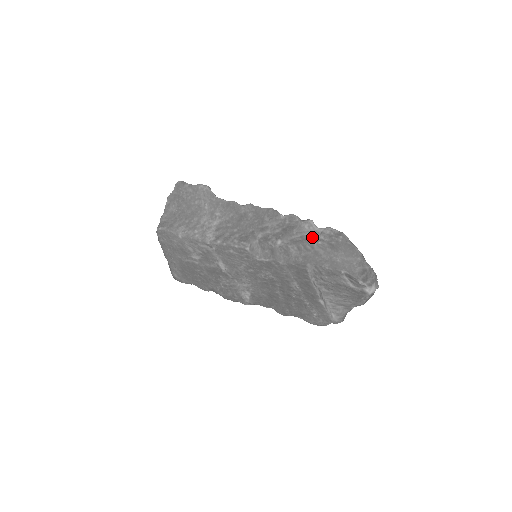
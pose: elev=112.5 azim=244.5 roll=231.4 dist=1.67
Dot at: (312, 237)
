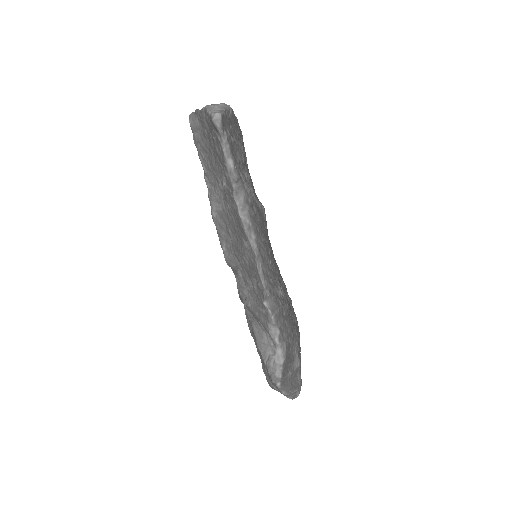
Dot at: (264, 344)
